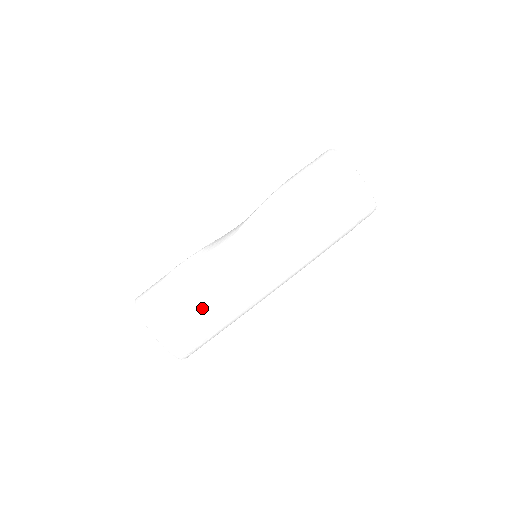
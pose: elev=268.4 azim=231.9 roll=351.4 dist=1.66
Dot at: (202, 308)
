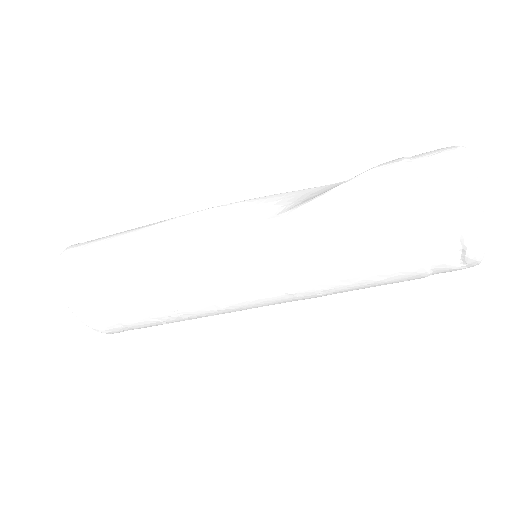
Dot at: (155, 315)
